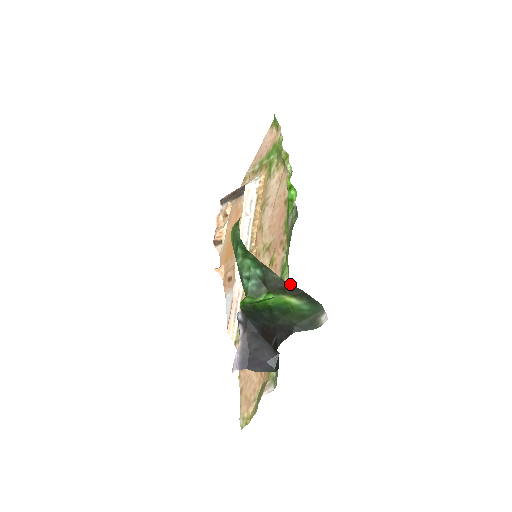
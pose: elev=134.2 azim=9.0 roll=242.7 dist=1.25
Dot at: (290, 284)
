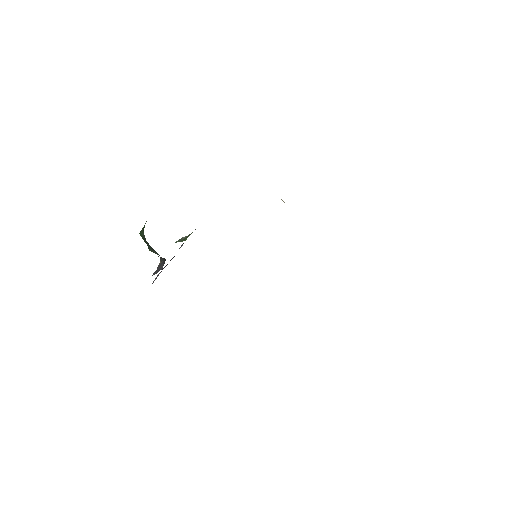
Dot at: occluded
